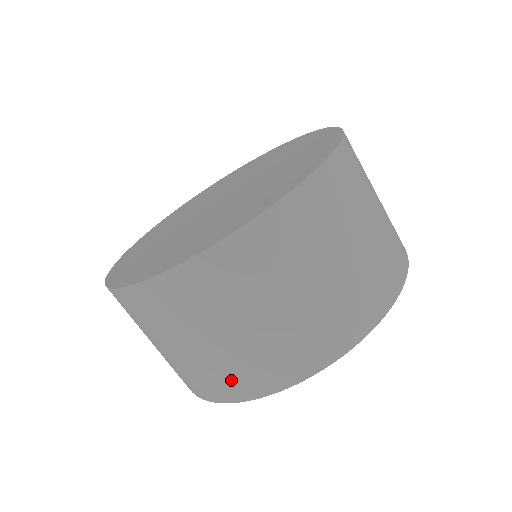
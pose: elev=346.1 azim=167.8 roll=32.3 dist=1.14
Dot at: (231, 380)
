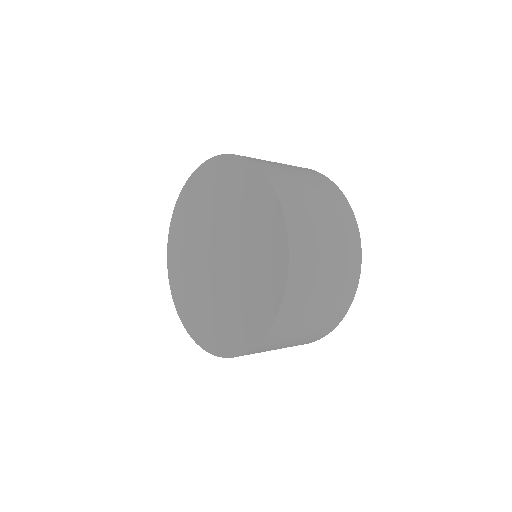
Dot at: (323, 330)
